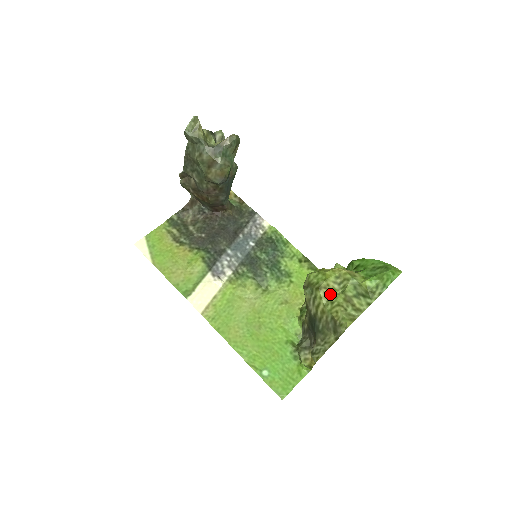
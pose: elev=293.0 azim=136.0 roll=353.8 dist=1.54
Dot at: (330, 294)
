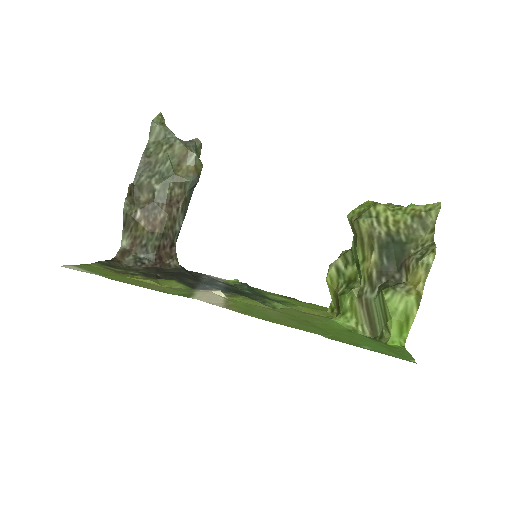
Dot at: (390, 208)
